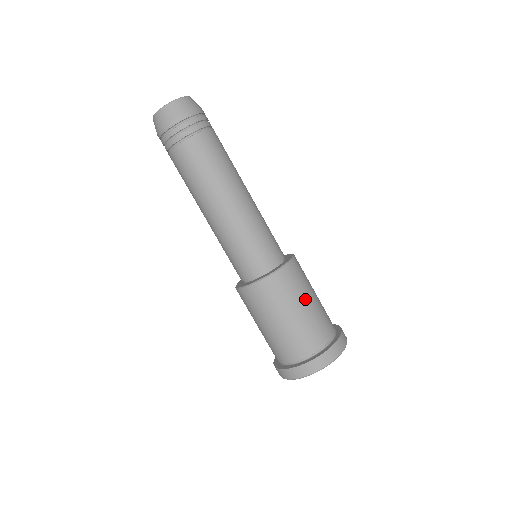
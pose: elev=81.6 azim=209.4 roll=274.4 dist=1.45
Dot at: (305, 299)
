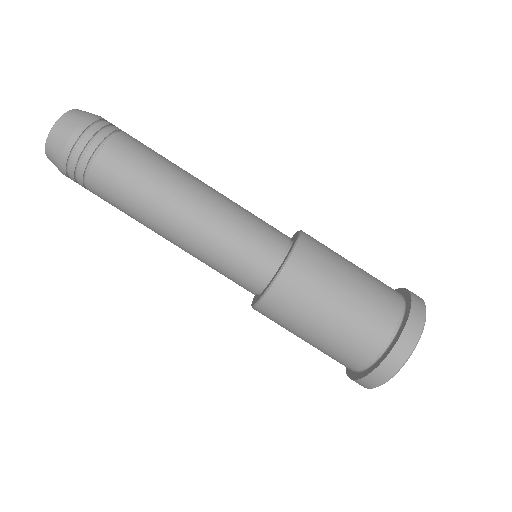
Dot at: (346, 262)
